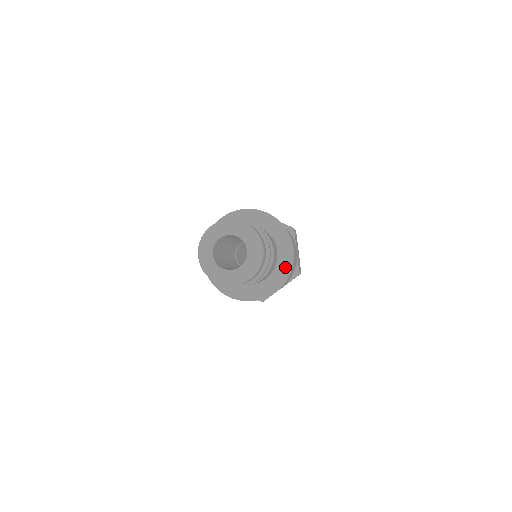
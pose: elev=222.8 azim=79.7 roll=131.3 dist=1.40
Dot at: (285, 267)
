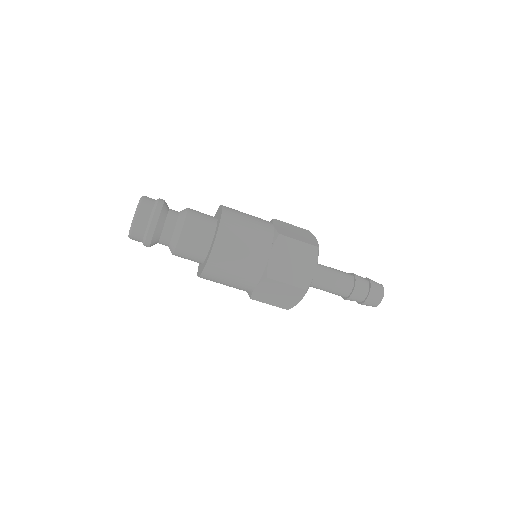
Dot at: (219, 220)
